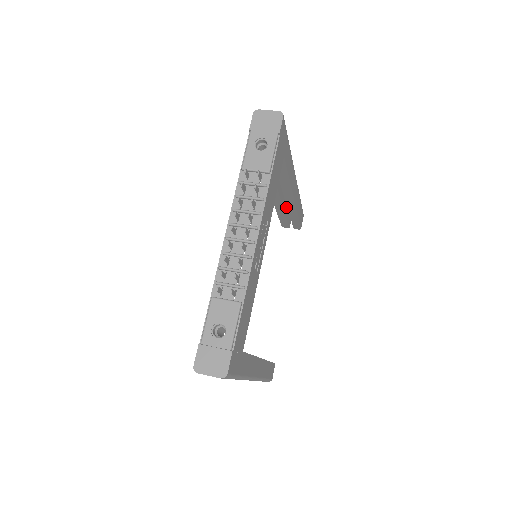
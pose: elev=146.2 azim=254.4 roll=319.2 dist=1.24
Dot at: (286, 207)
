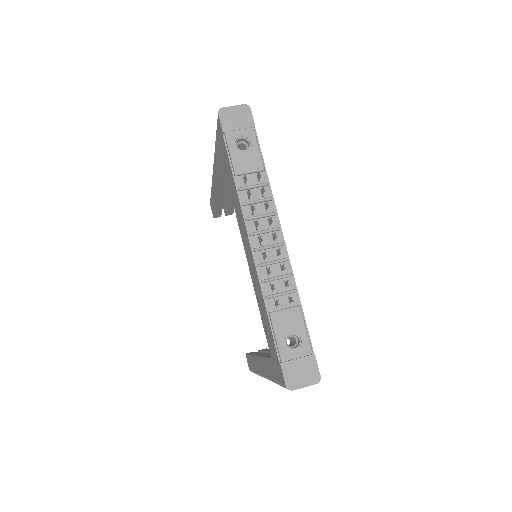
Dot at: occluded
